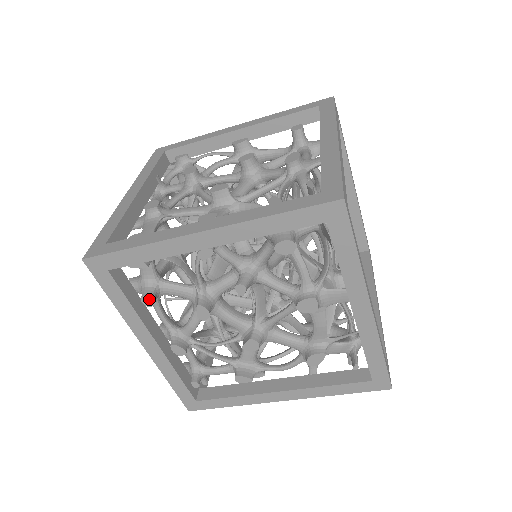
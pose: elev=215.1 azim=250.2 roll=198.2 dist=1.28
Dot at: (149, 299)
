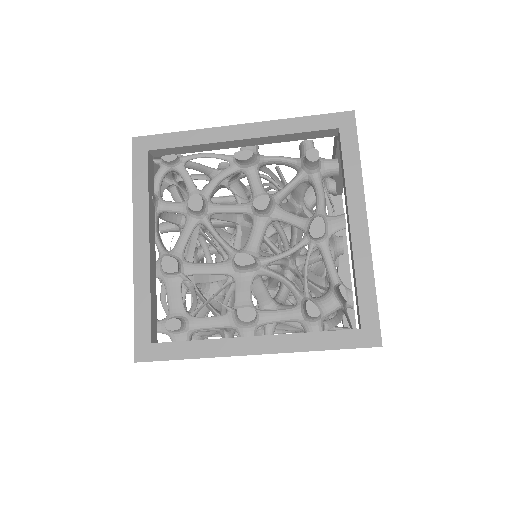
Dot at: occluded
